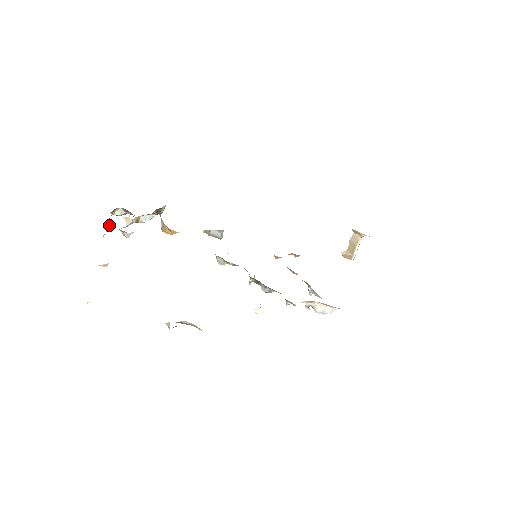
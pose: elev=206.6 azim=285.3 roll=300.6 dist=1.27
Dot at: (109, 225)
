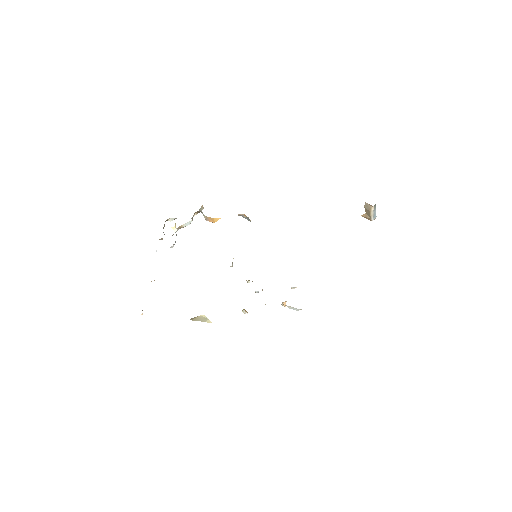
Dot at: (161, 239)
